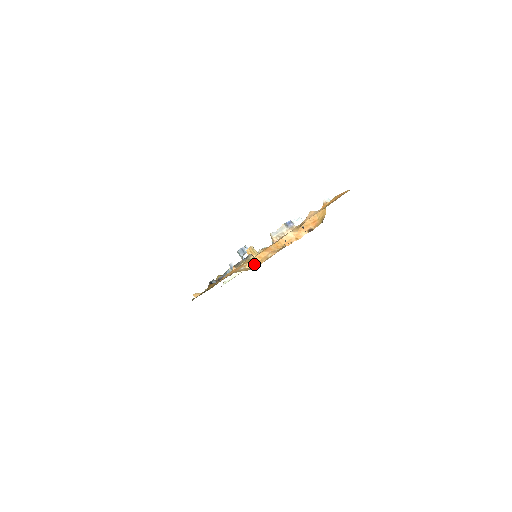
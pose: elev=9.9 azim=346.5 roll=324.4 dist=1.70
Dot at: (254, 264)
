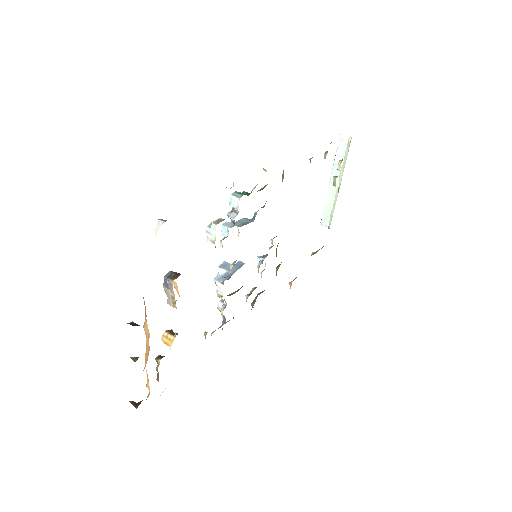
Dot at: (149, 387)
